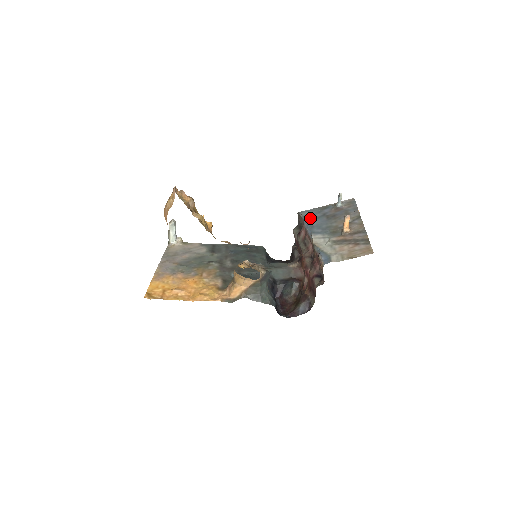
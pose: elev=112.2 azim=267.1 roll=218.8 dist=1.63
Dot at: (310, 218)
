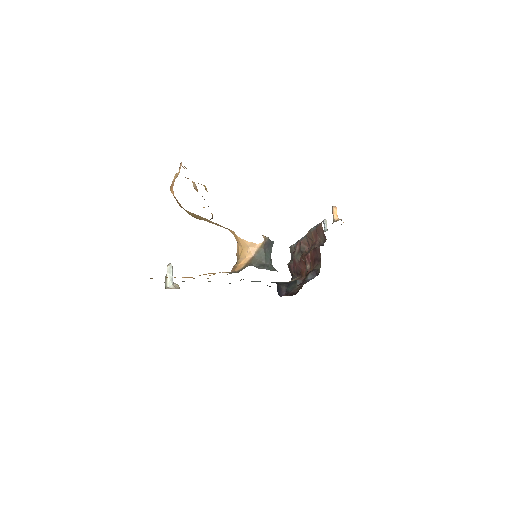
Dot at: occluded
